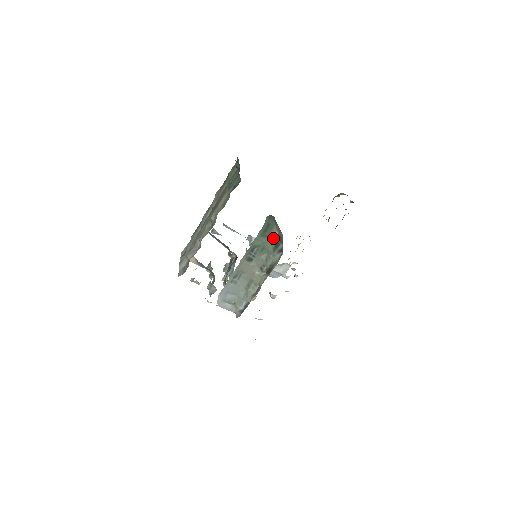
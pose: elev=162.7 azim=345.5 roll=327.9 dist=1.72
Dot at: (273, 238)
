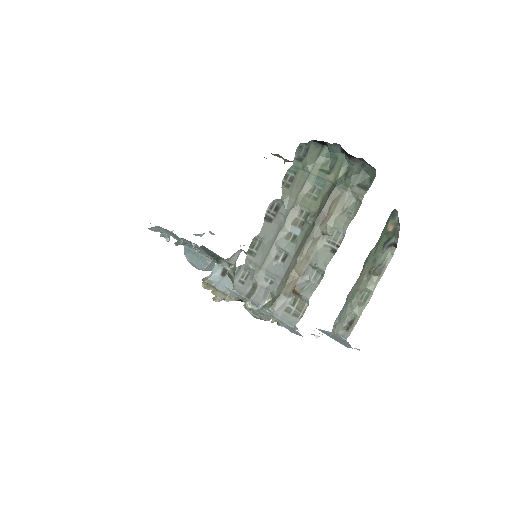
Dot at: (384, 234)
